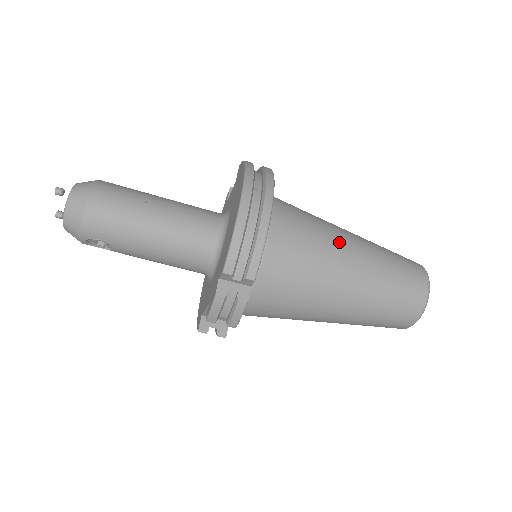
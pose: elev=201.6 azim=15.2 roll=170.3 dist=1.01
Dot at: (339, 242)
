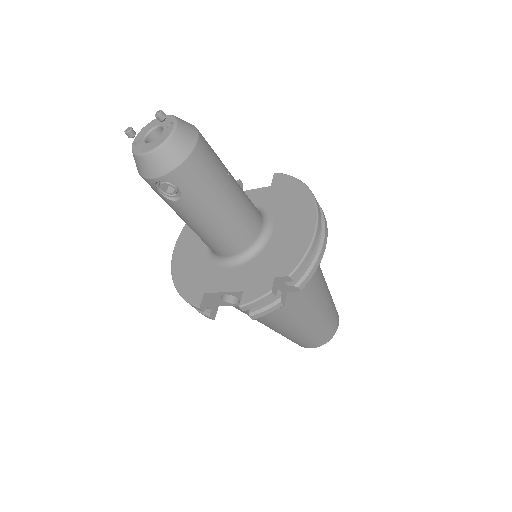
Dot at: (322, 274)
